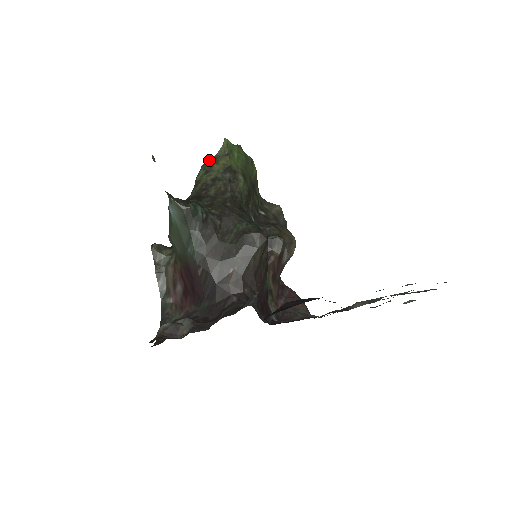
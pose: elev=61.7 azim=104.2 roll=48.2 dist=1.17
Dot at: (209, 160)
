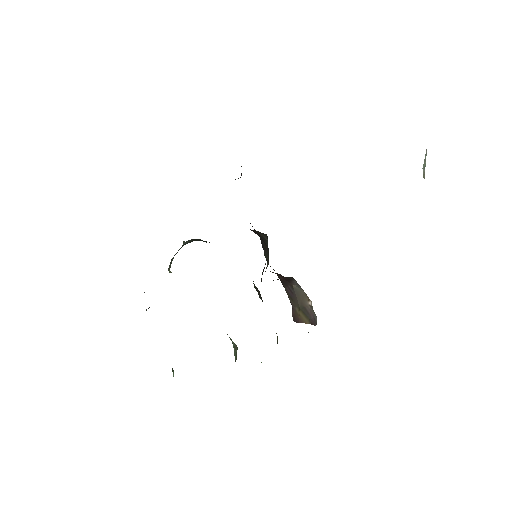
Dot at: occluded
